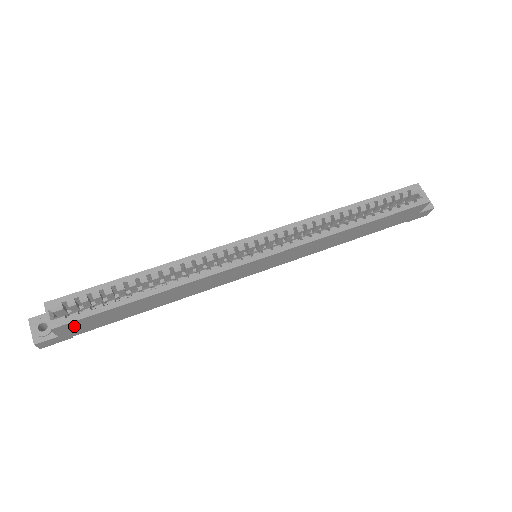
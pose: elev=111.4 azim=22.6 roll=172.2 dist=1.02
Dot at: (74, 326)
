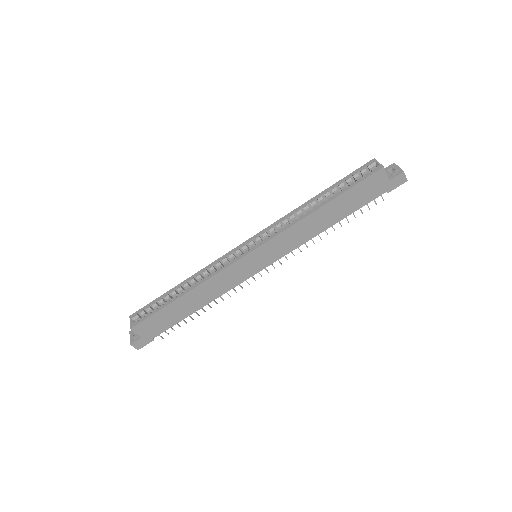
Dot at: (146, 327)
